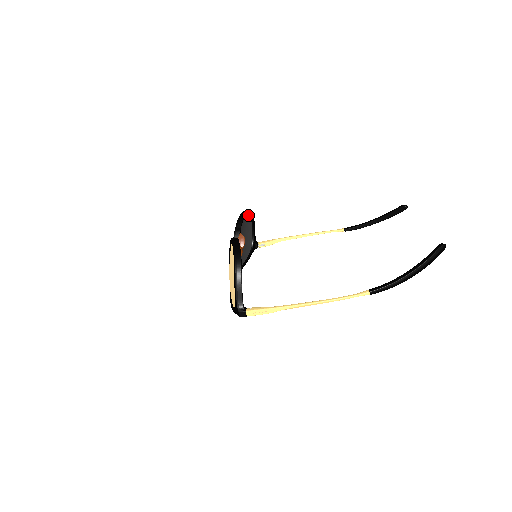
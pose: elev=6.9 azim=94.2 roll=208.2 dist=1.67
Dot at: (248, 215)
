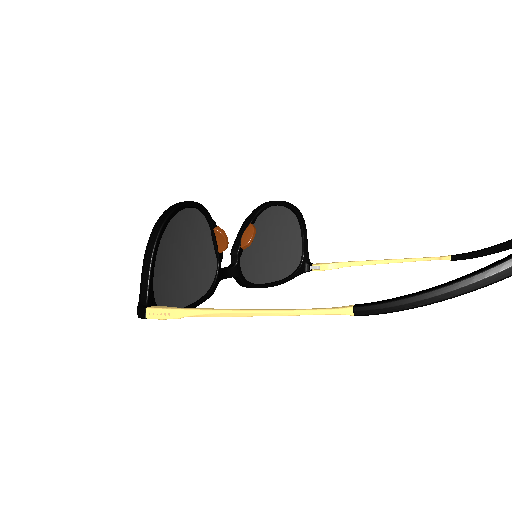
Dot at: (289, 211)
